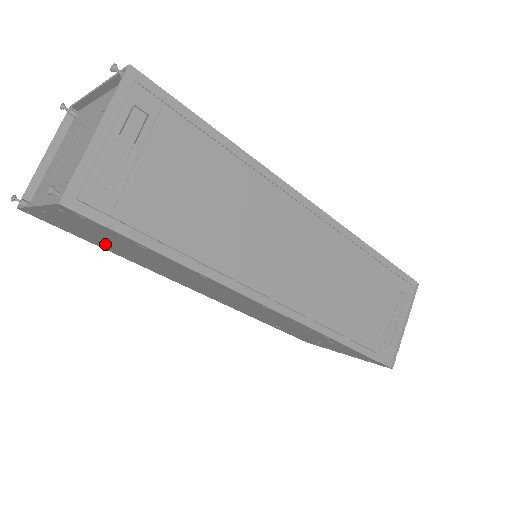
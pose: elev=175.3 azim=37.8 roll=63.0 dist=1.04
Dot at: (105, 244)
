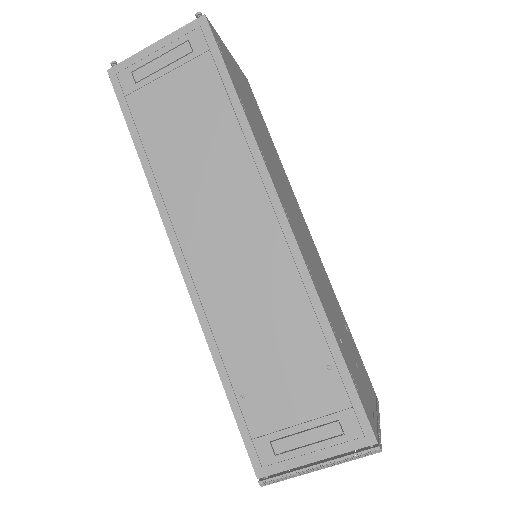
Dot at: occluded
